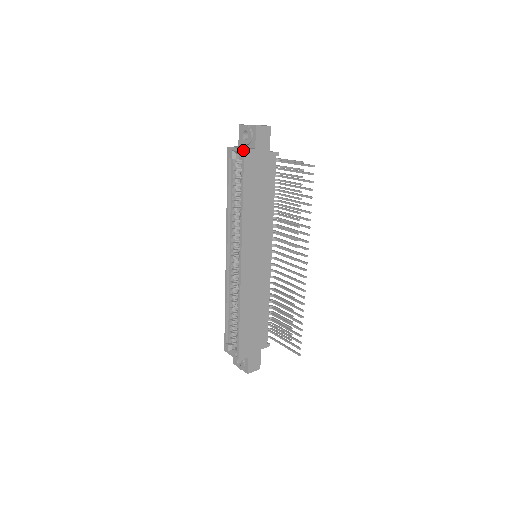
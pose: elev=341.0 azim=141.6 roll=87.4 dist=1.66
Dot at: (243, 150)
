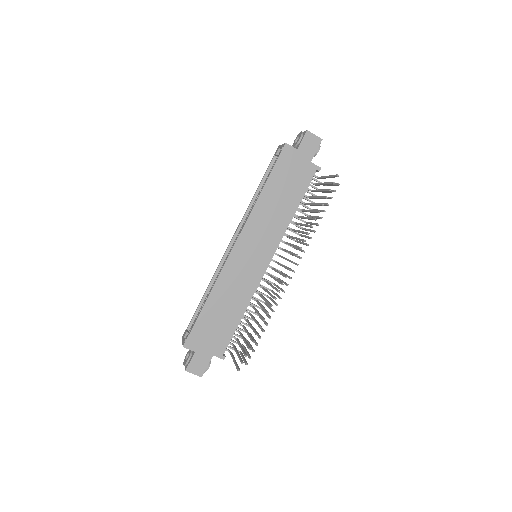
Dot at: (285, 144)
